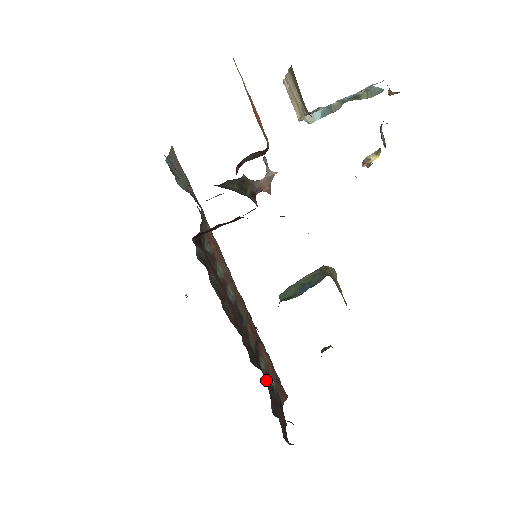
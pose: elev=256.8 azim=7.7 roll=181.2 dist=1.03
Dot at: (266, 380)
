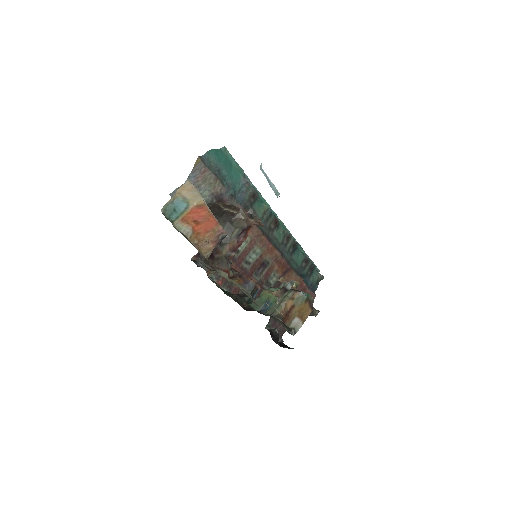
Dot at: occluded
